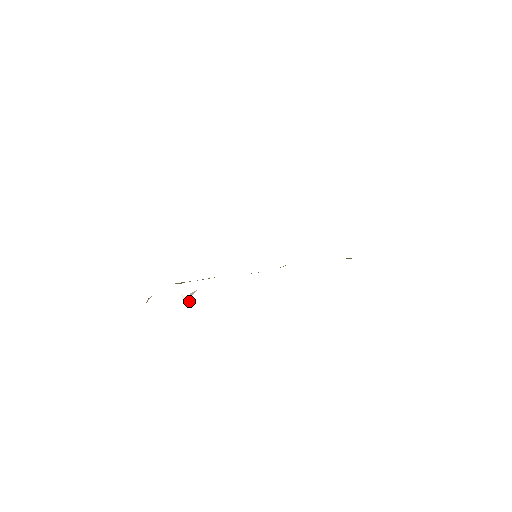
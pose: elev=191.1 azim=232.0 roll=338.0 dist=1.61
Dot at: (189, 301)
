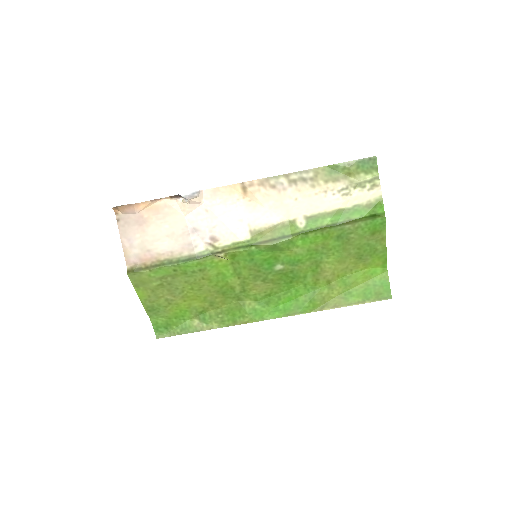
Dot at: (195, 192)
